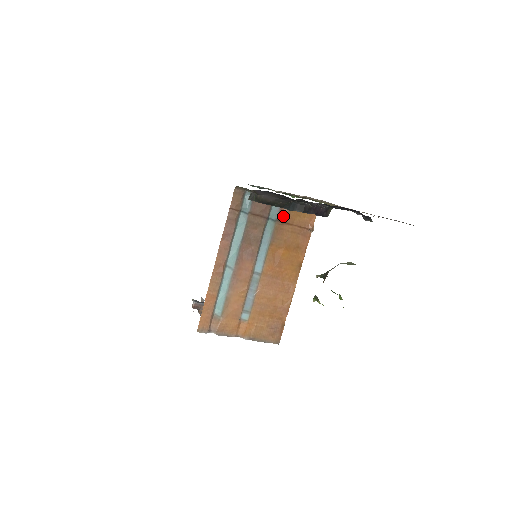
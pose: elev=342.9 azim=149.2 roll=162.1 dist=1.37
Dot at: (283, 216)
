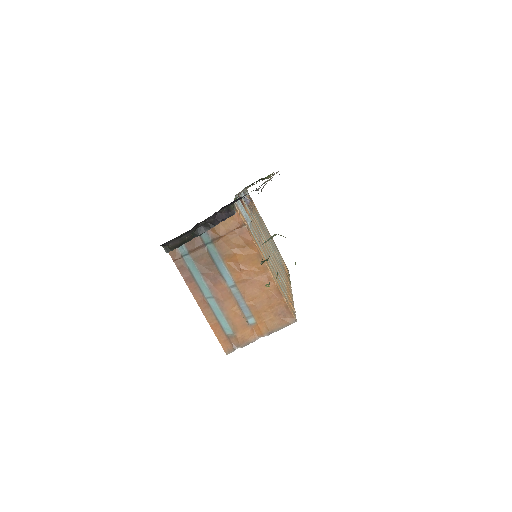
Dot at: (214, 234)
